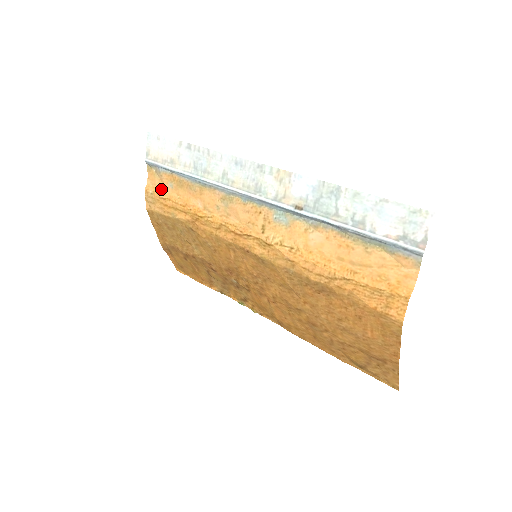
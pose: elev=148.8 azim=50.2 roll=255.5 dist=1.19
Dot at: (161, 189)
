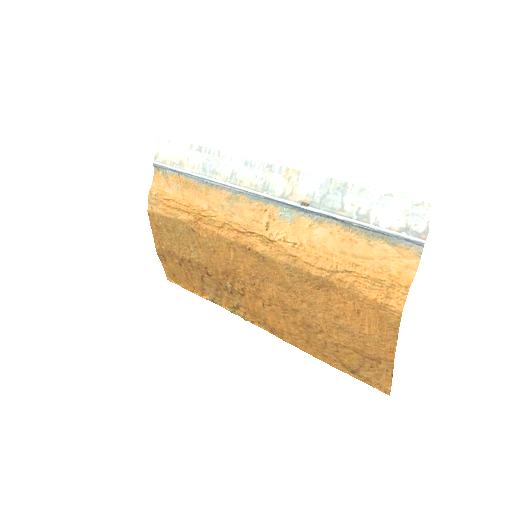
Dot at: (166, 191)
